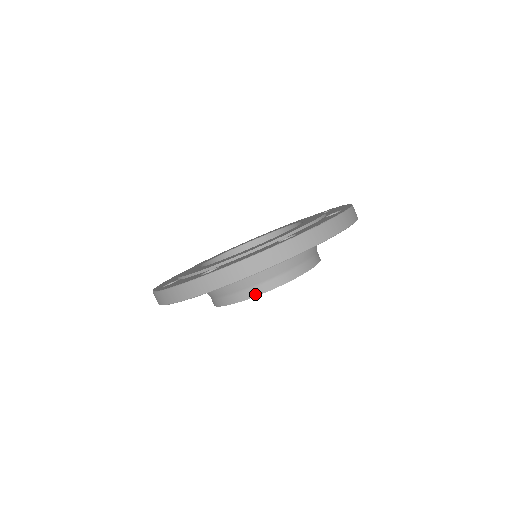
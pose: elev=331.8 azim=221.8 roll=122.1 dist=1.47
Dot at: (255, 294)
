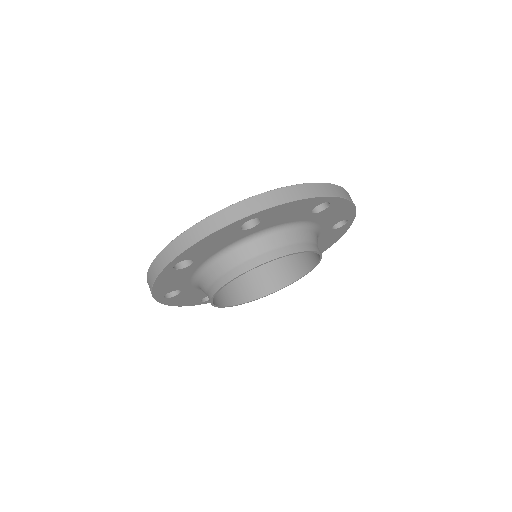
Dot at: (314, 249)
